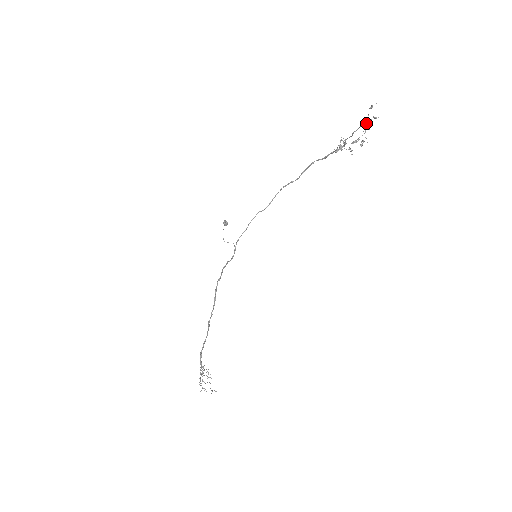
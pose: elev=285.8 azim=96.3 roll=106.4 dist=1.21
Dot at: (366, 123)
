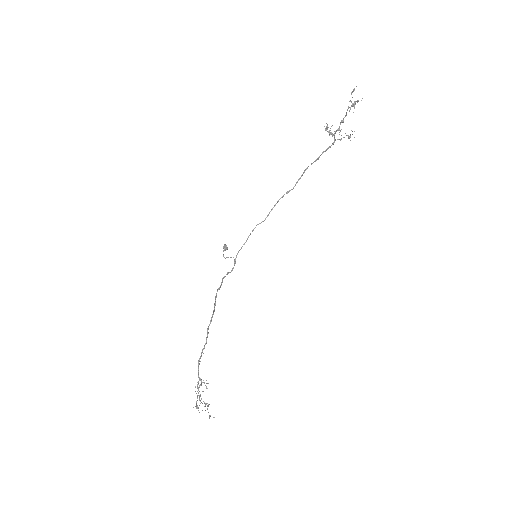
Dot at: (350, 100)
